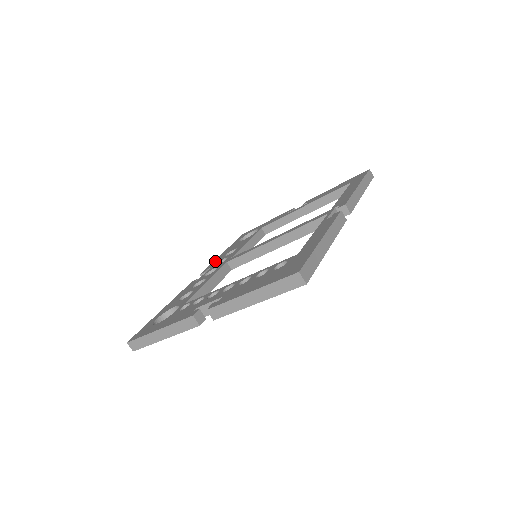
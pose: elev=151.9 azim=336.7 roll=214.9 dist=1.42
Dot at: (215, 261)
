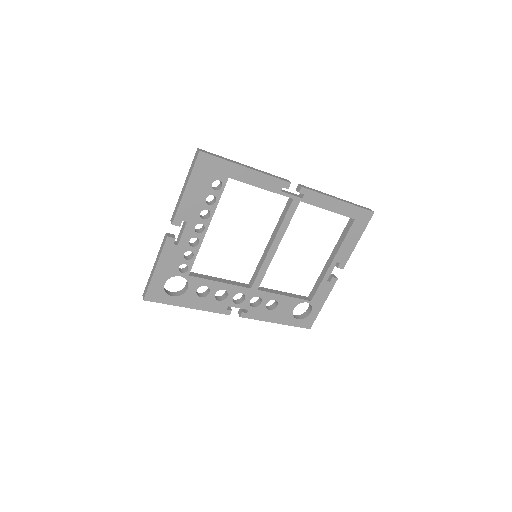
Dot at: occluded
